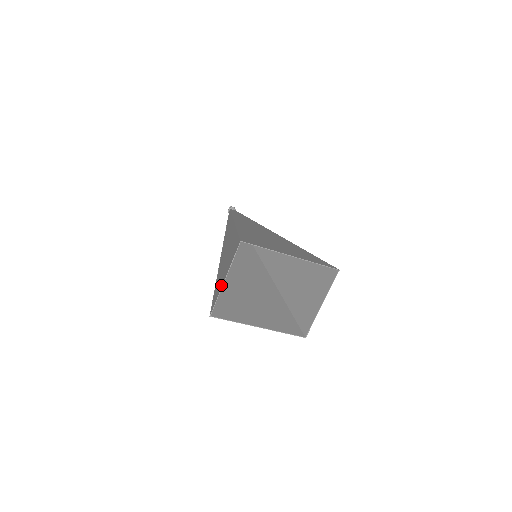
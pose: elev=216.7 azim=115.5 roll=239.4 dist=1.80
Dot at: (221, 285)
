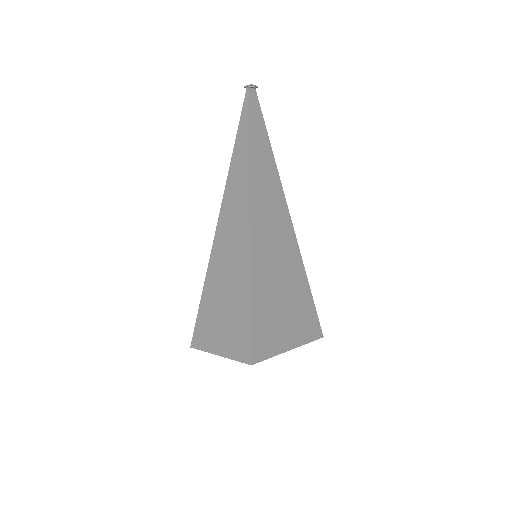
Dot at: (213, 348)
